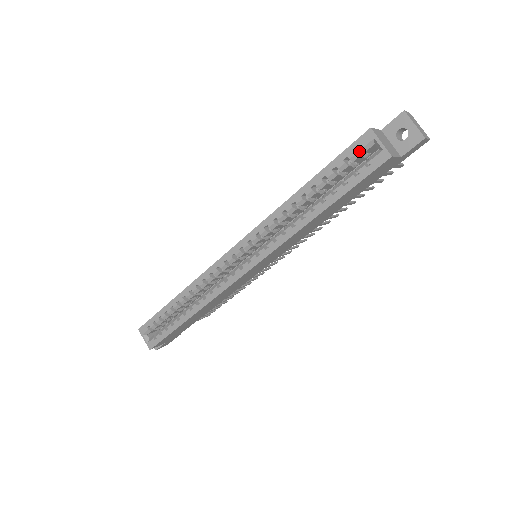
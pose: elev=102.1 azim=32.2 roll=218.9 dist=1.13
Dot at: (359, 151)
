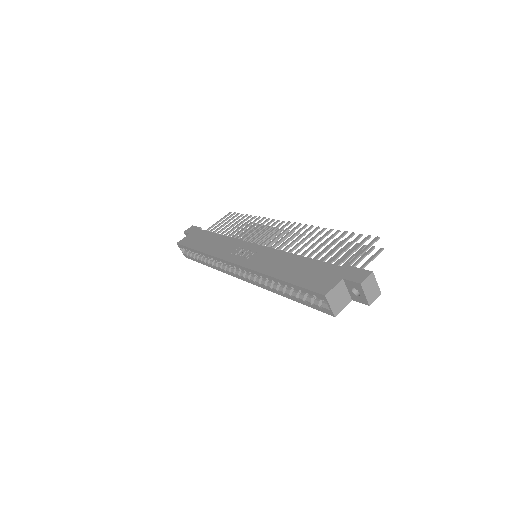
Dot at: occluded
